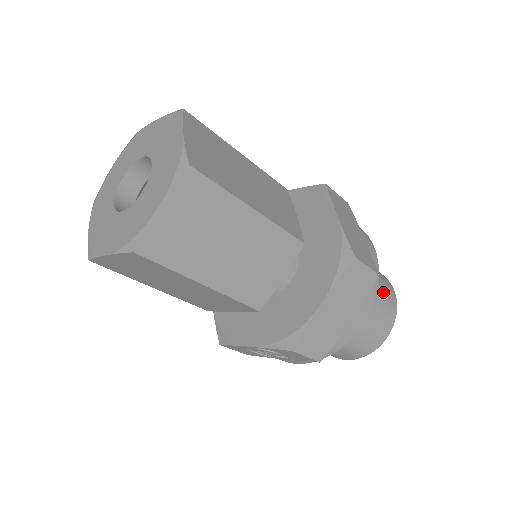
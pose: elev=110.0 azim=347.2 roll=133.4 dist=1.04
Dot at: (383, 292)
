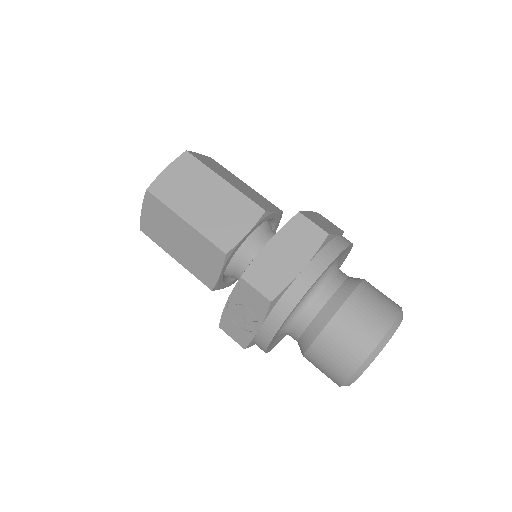
Dot at: (376, 295)
